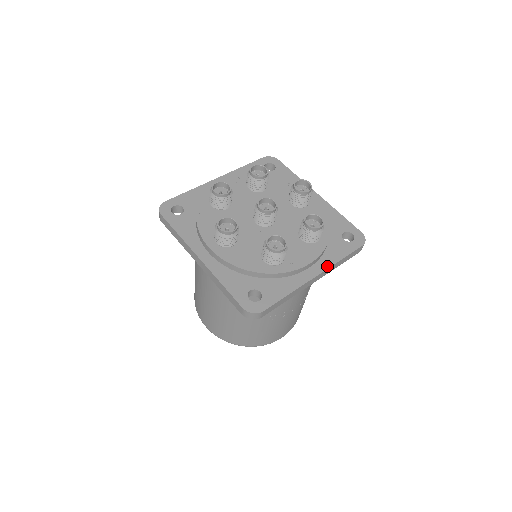
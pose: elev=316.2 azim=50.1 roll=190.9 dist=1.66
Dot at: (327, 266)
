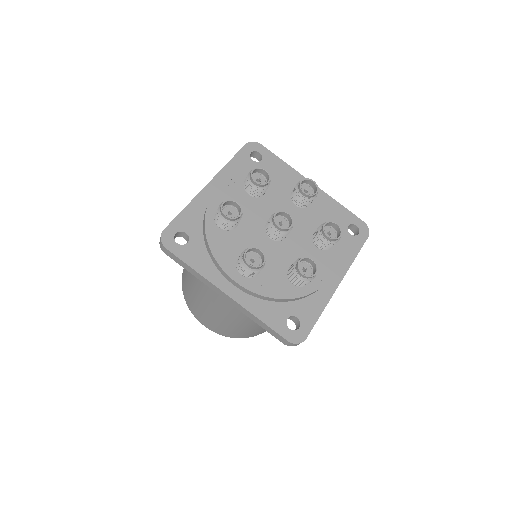
Dot at: (345, 270)
